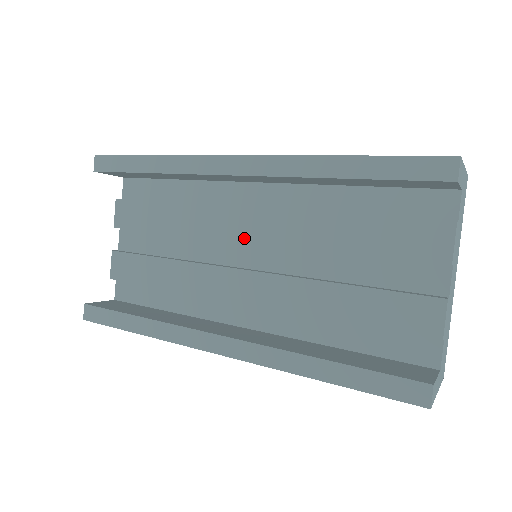
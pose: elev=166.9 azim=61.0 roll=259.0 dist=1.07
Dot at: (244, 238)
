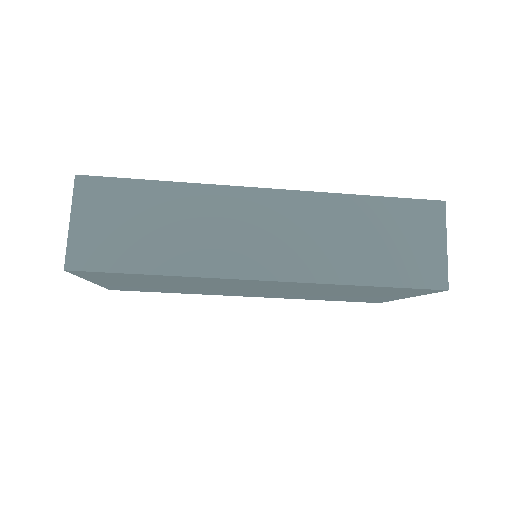
Dot at: occluded
